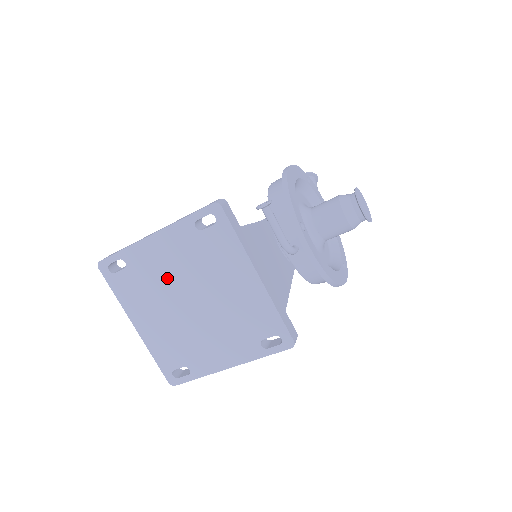
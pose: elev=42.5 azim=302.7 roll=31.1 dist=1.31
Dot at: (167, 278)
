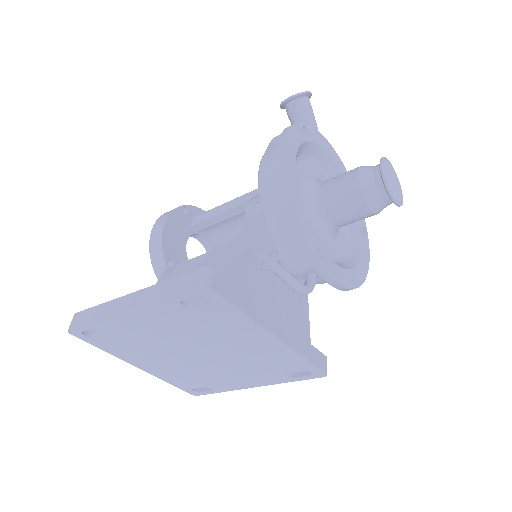
Dot at: (161, 340)
